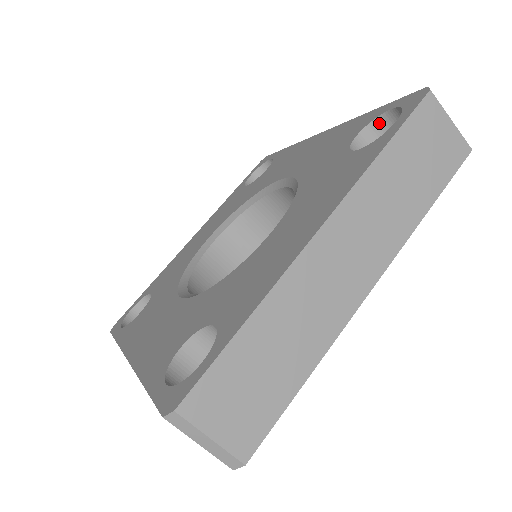
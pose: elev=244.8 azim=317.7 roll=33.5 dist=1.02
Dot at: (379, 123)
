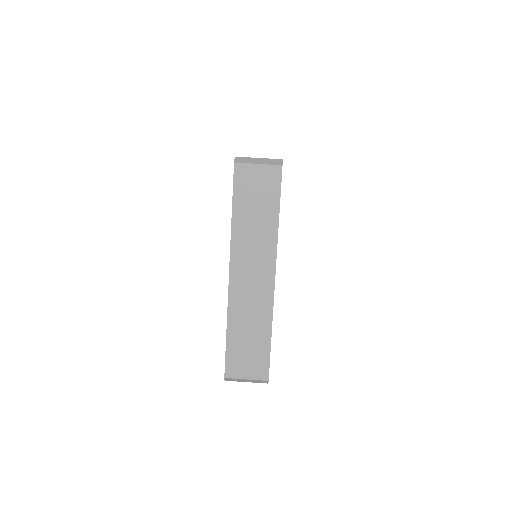
Dot at: occluded
